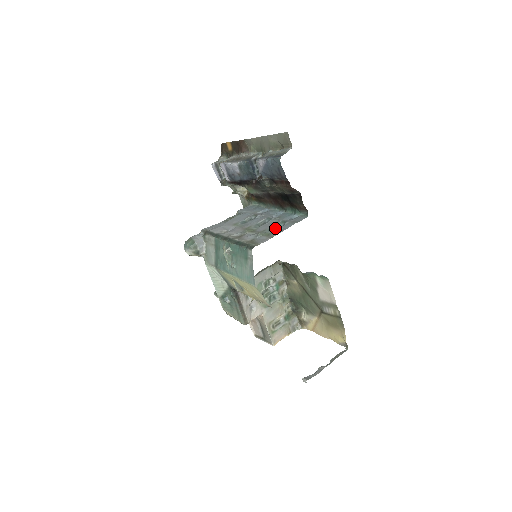
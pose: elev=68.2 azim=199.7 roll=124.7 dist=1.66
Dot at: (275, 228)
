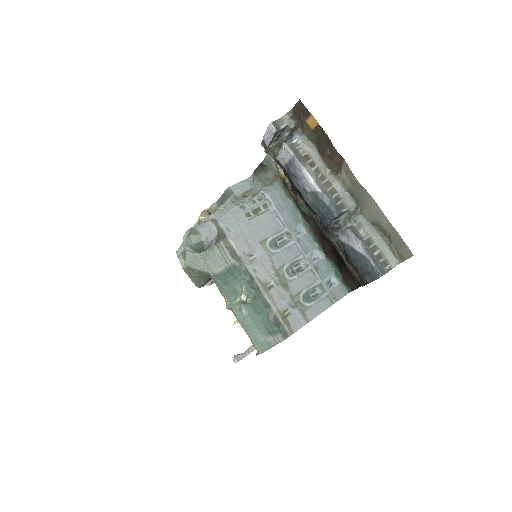
Dot at: (310, 294)
